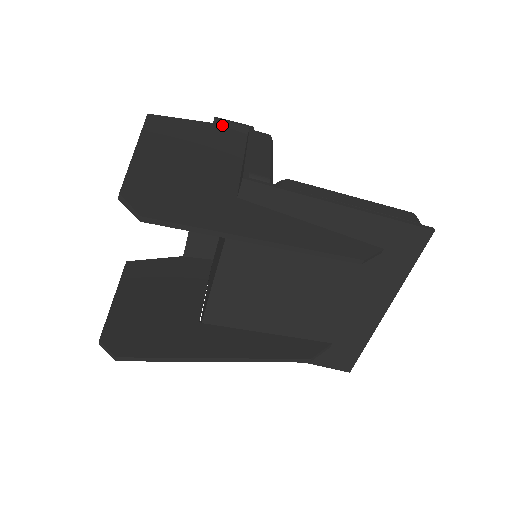
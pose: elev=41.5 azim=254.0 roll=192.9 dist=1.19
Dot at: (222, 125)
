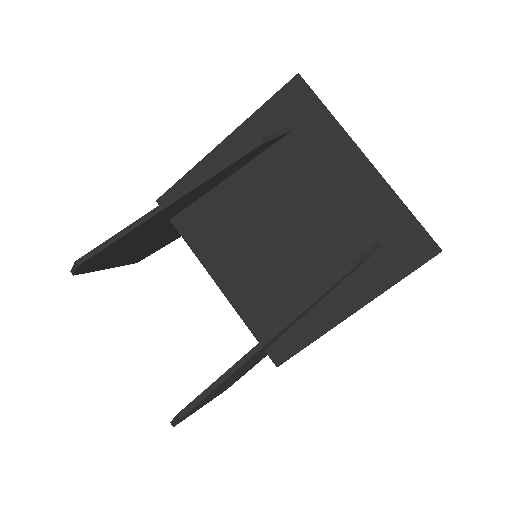
Dot at: occluded
